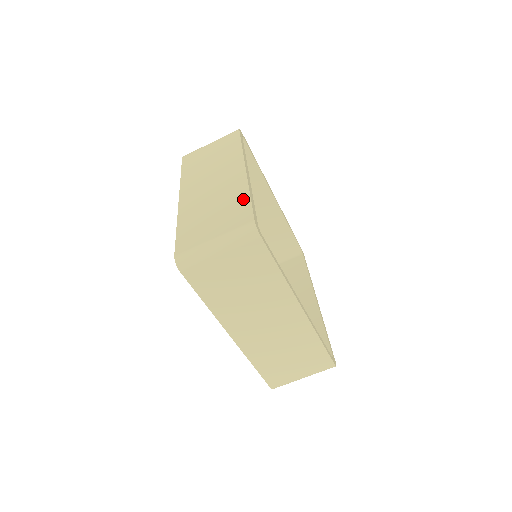
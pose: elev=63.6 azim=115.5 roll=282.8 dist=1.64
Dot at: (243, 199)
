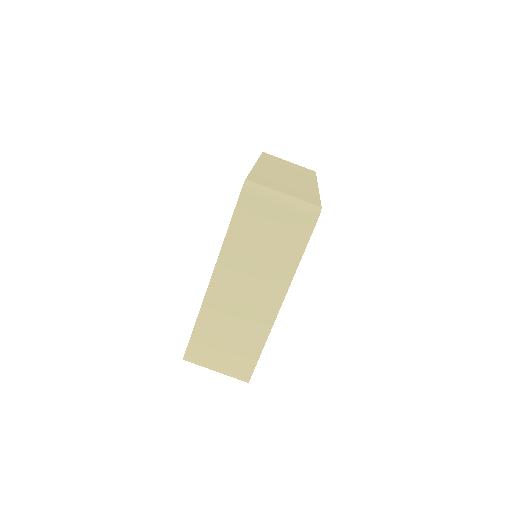
Dot at: (314, 195)
